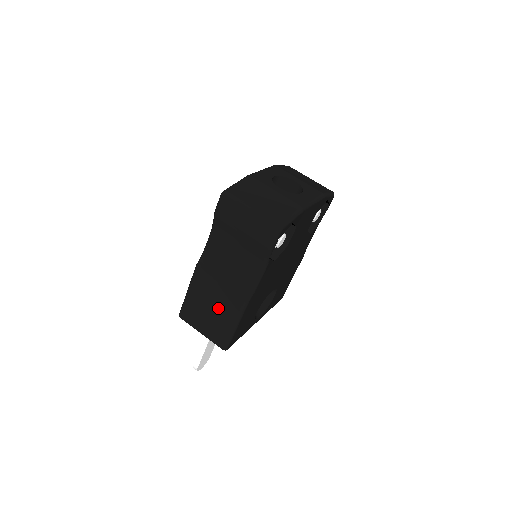
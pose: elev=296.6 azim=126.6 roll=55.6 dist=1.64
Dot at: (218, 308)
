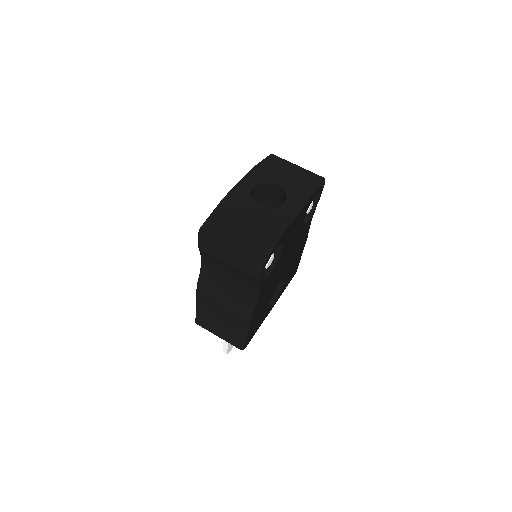
Dot at: (226, 320)
